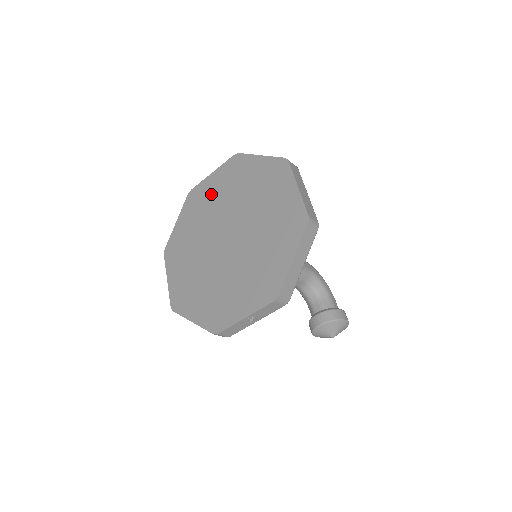
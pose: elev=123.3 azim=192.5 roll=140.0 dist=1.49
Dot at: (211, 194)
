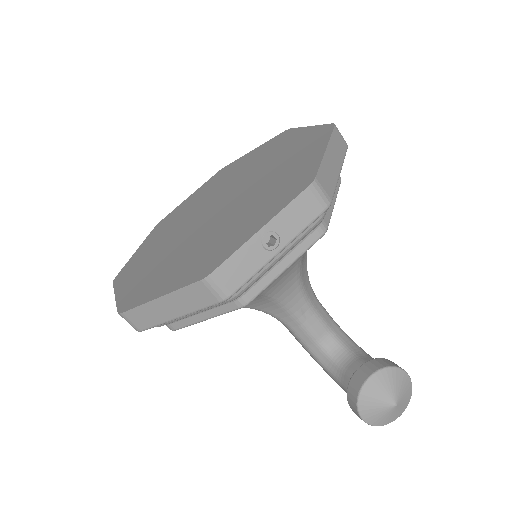
Dot at: (189, 204)
